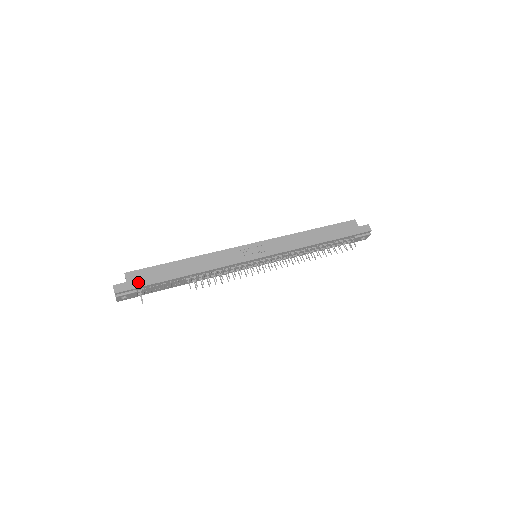
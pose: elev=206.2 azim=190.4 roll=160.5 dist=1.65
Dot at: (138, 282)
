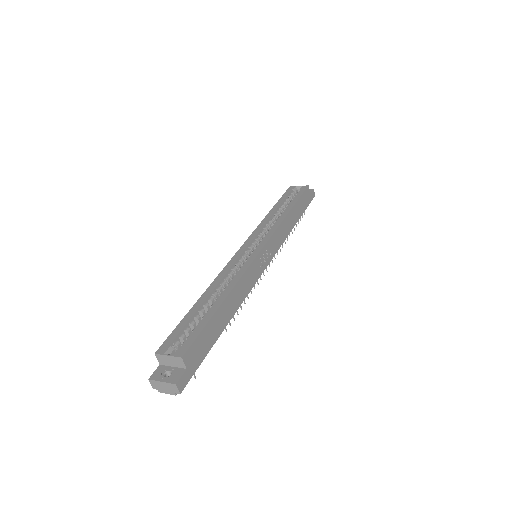
Dot at: (196, 361)
